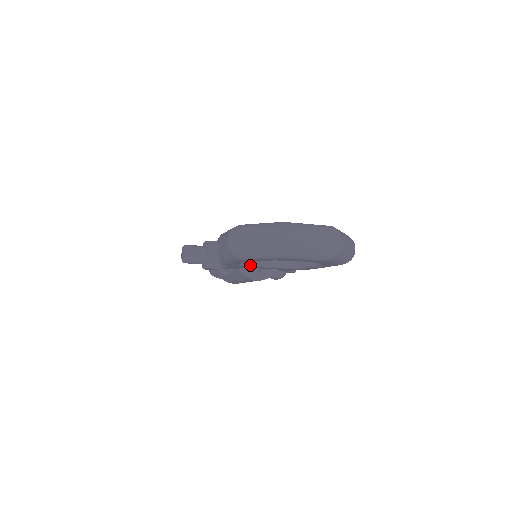
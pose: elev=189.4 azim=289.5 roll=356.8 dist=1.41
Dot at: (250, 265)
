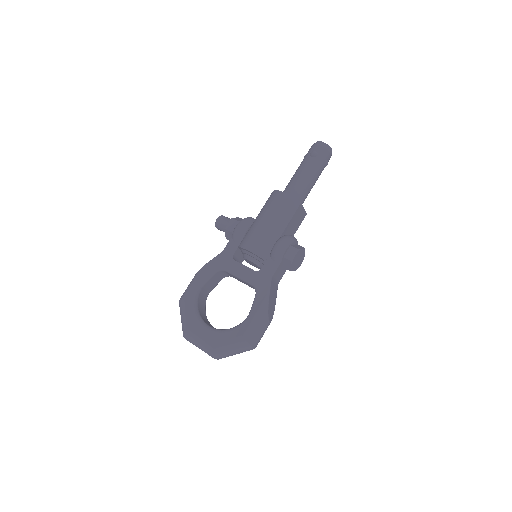
Dot at: occluded
